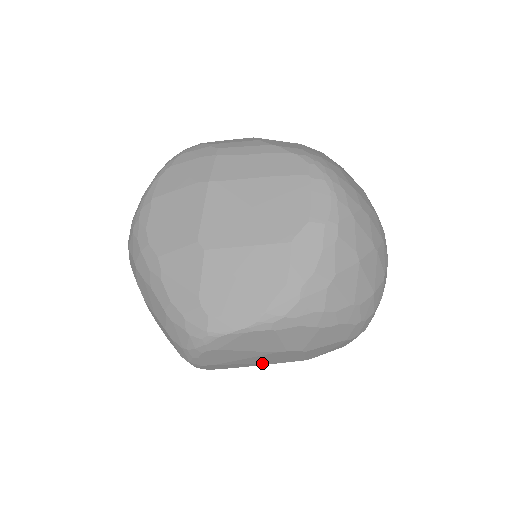
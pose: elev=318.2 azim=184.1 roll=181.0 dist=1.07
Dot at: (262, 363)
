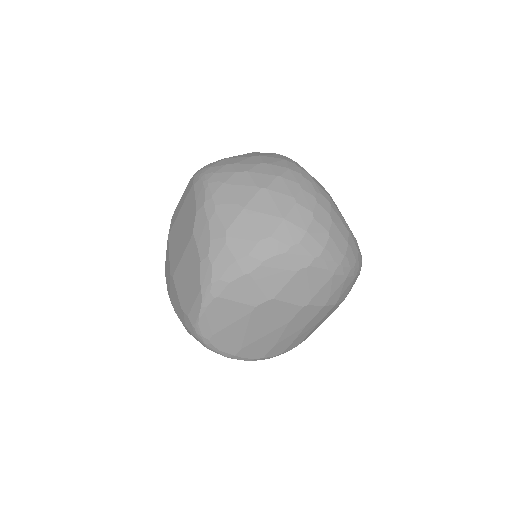
Dot at: (275, 329)
